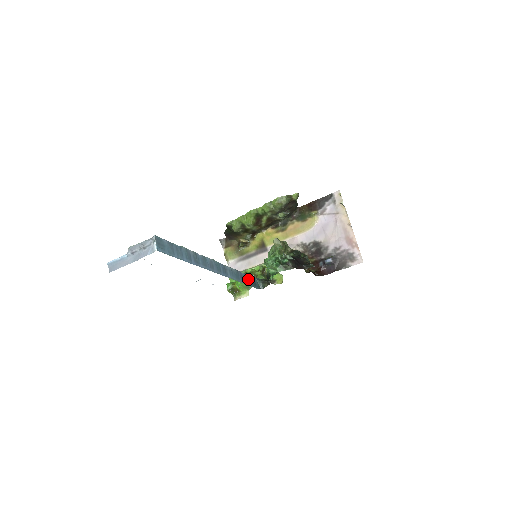
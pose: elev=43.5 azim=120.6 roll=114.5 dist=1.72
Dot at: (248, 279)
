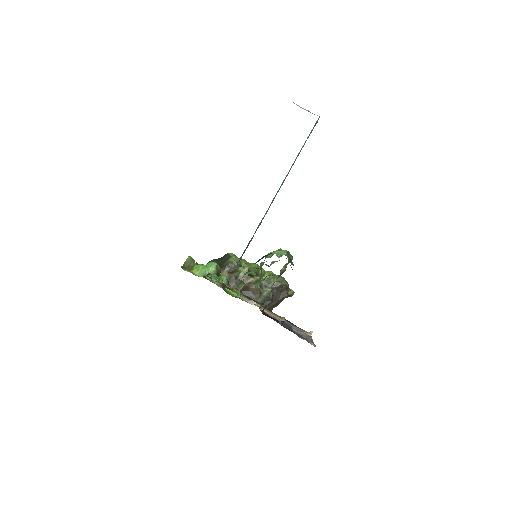
Dot at: (249, 243)
